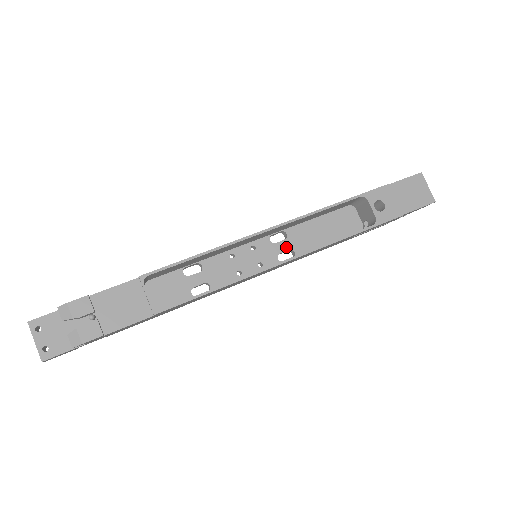
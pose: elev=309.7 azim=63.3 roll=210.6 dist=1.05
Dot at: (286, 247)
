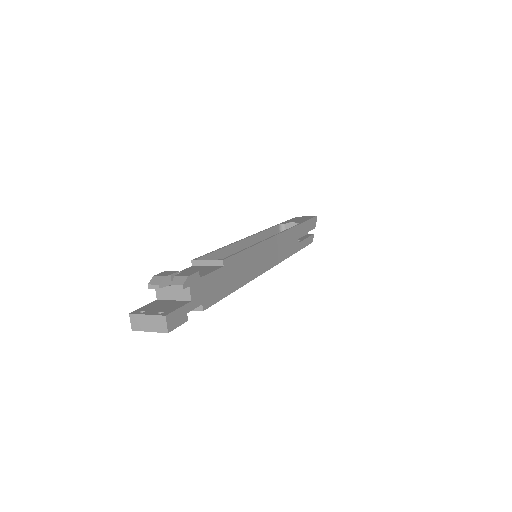
Dot at: occluded
